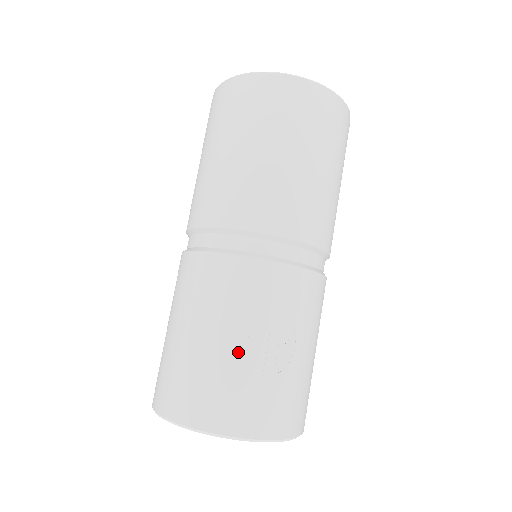
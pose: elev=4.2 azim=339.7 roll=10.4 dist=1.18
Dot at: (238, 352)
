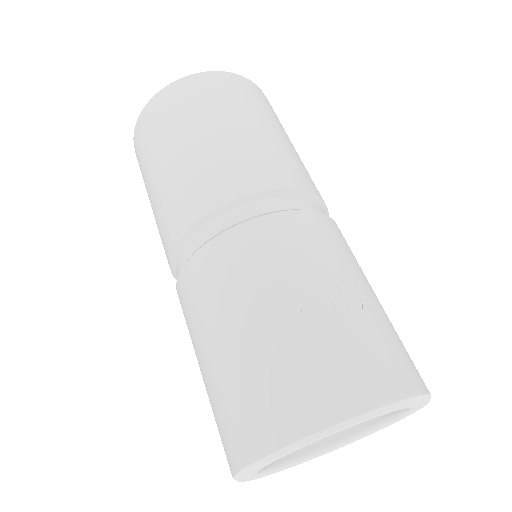
Dot at: (300, 315)
